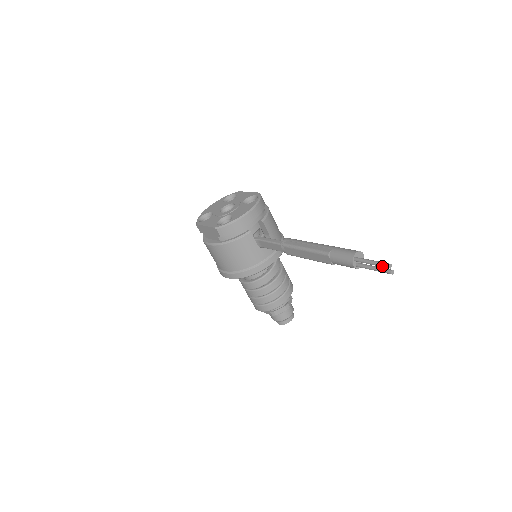
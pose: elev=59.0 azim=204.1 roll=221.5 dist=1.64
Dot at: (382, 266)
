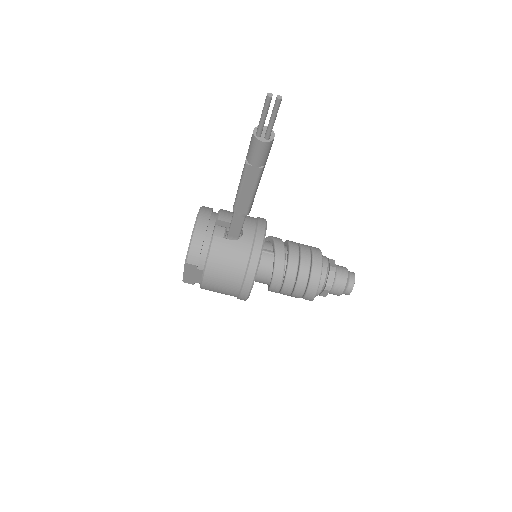
Dot at: (267, 105)
